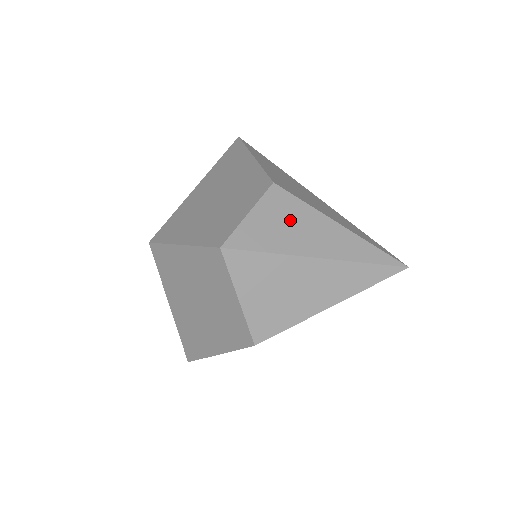
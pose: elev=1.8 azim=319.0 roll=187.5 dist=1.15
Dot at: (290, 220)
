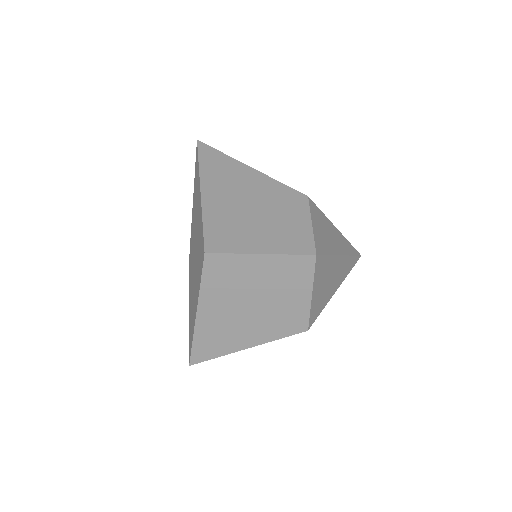
Dot at: (324, 227)
